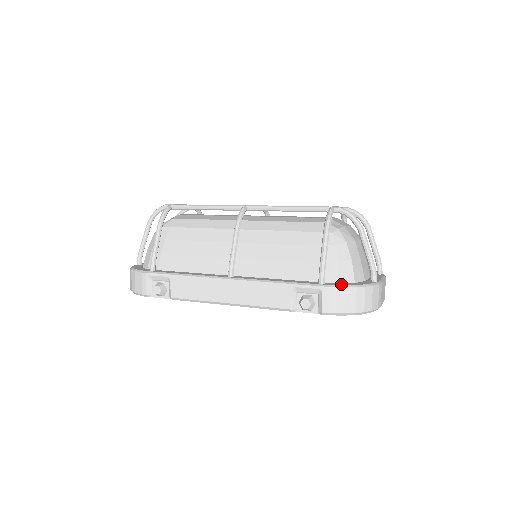
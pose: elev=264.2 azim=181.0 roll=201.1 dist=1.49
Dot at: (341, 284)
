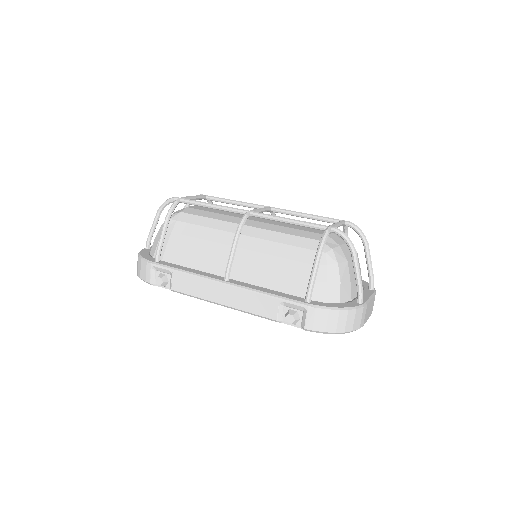
Dot at: (326, 305)
